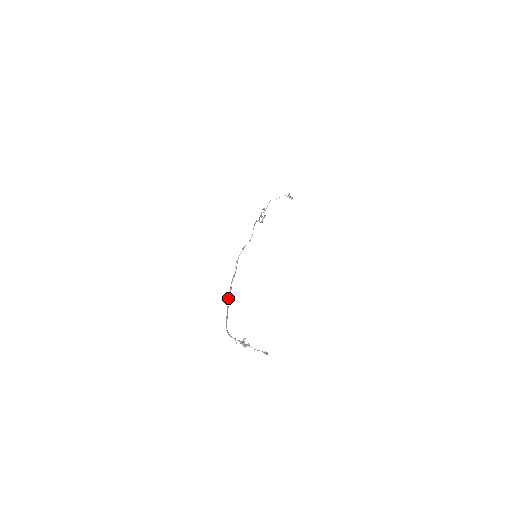
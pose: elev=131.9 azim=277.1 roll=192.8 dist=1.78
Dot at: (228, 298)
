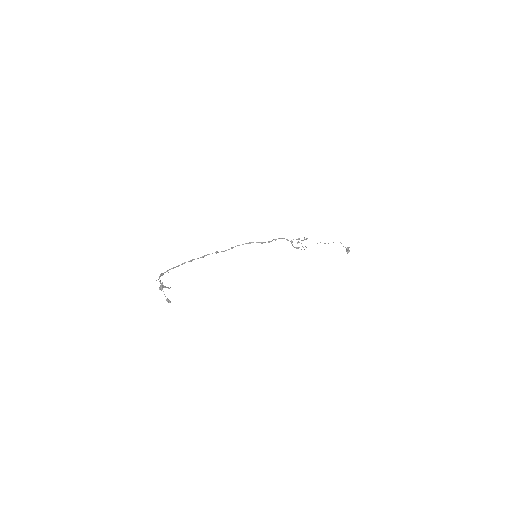
Dot at: (192, 259)
